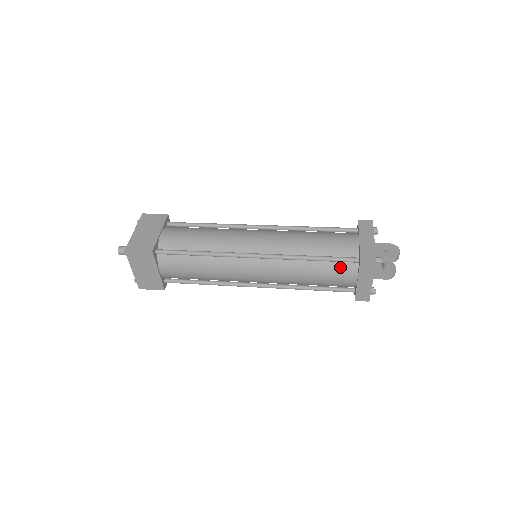
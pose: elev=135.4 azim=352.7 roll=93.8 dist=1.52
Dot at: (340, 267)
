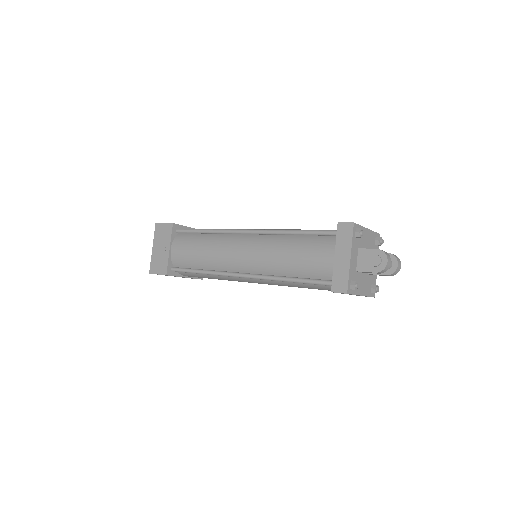
Dot at: (322, 285)
